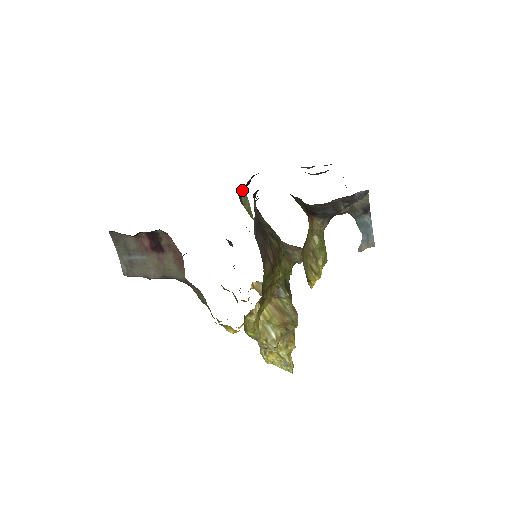
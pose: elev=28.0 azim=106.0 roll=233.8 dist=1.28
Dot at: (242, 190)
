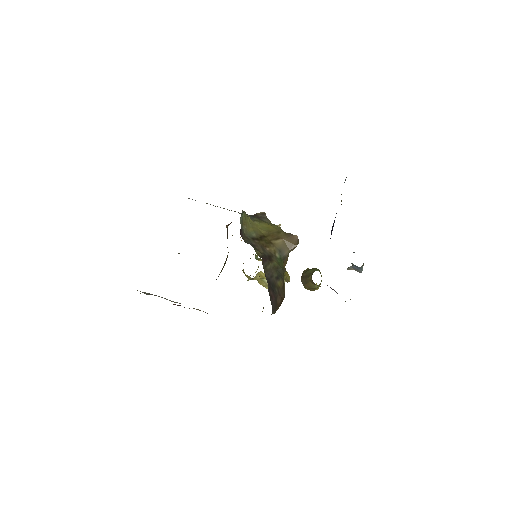
Dot at: occluded
